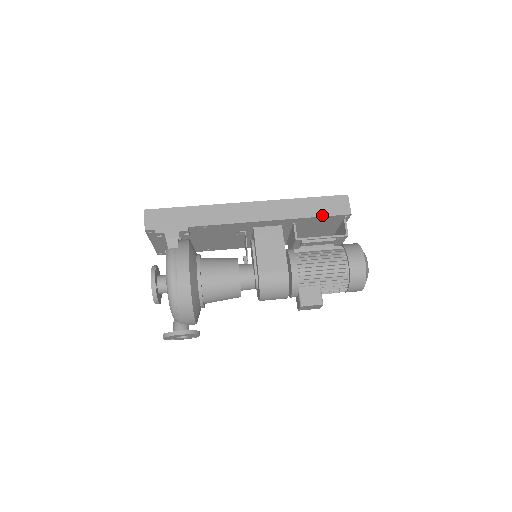
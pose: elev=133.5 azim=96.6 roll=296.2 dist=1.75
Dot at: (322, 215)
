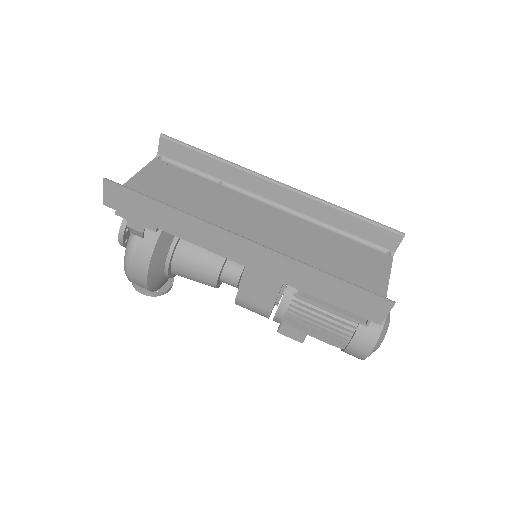
Dot at: (338, 305)
